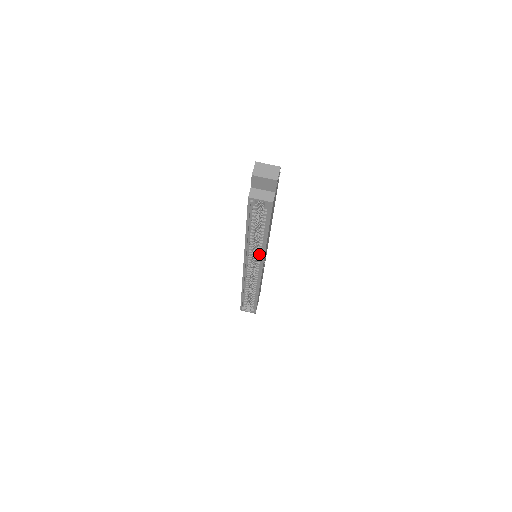
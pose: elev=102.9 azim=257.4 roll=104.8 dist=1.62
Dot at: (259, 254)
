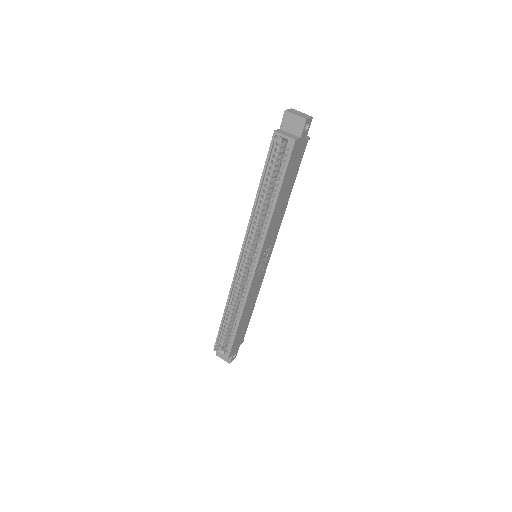
Dot at: (261, 235)
